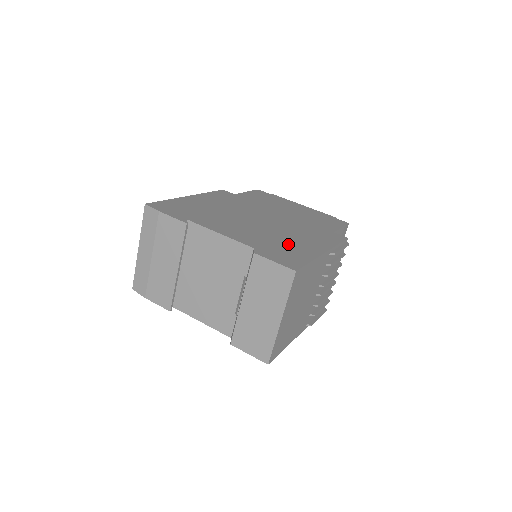
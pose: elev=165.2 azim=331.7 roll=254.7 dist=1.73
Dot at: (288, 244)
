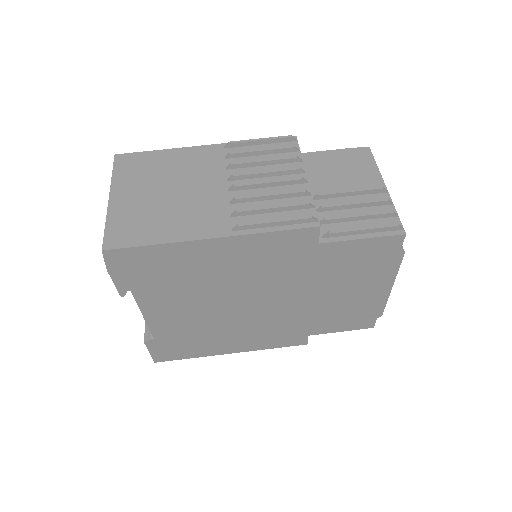
Dot at: (205, 341)
